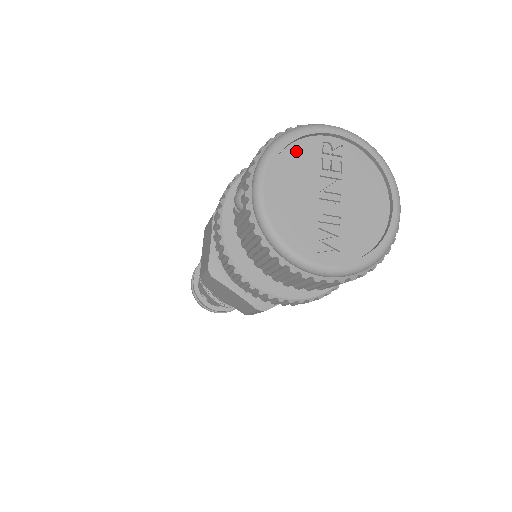
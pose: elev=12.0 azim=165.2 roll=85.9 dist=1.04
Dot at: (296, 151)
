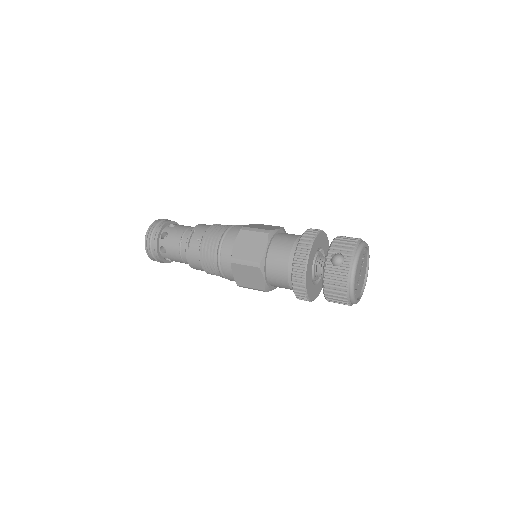
Dot at: occluded
